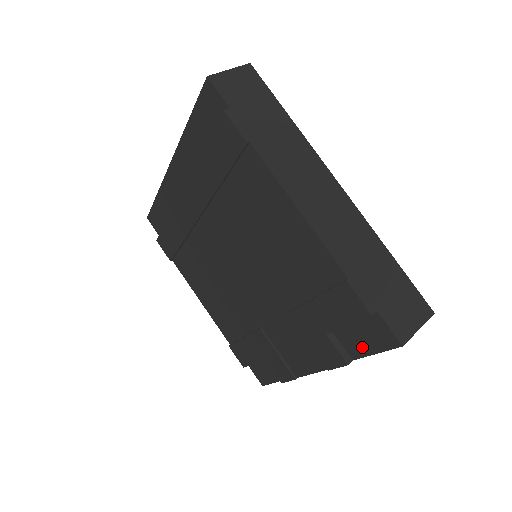
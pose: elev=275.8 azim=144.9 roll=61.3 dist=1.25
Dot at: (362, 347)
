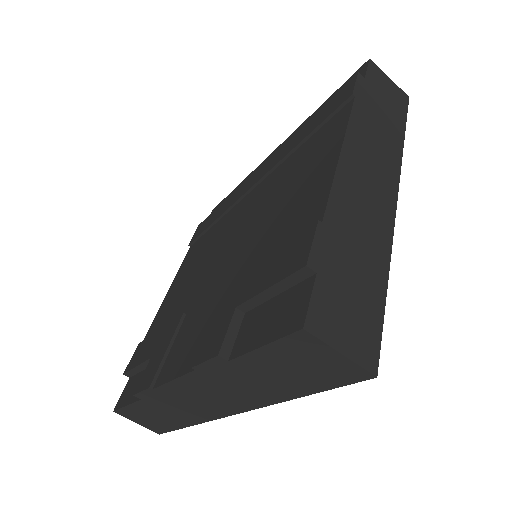
Dot at: (256, 336)
